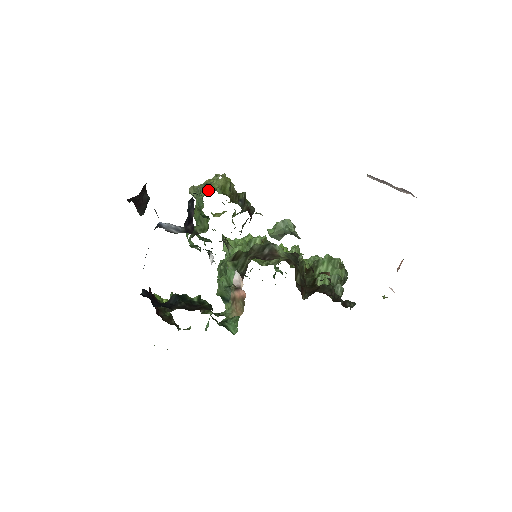
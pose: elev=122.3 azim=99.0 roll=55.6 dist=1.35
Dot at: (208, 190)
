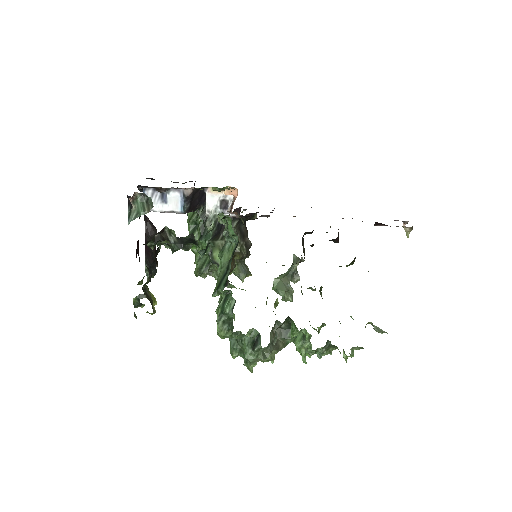
Dot at: occluded
